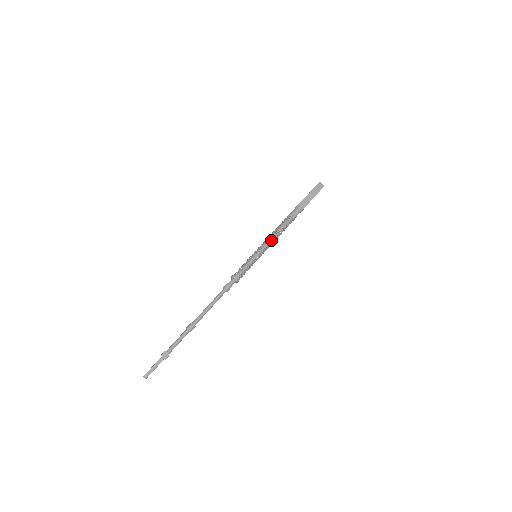
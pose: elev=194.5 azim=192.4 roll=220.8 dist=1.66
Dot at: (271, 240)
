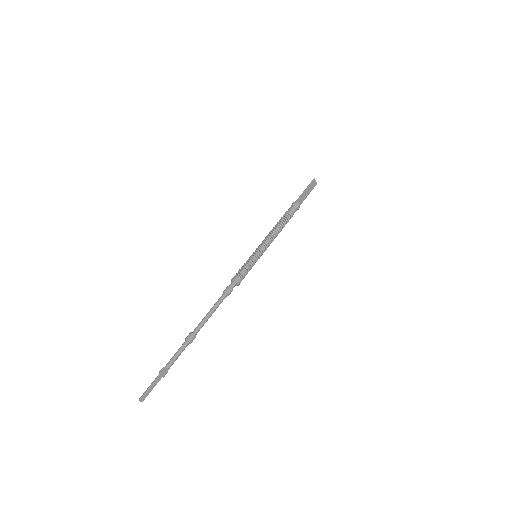
Dot at: (272, 240)
